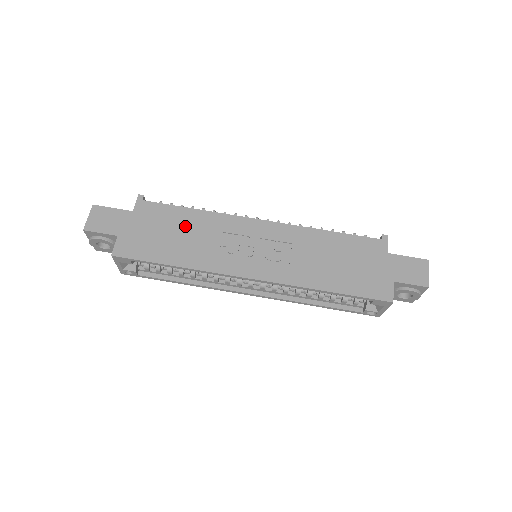
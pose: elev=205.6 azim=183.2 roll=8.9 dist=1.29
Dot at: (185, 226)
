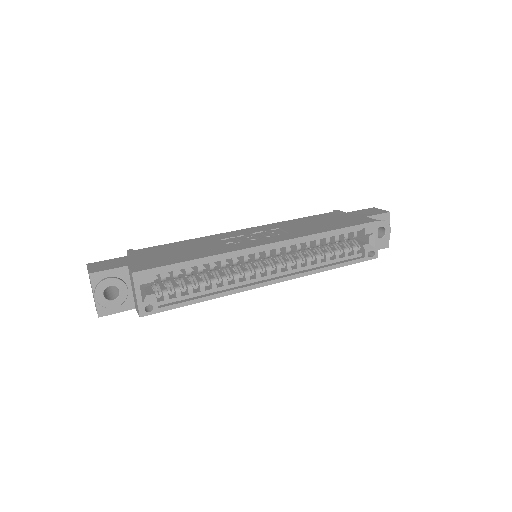
Dot at: (185, 246)
